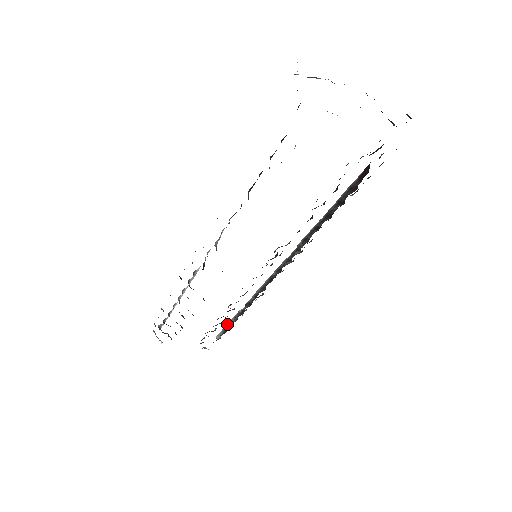
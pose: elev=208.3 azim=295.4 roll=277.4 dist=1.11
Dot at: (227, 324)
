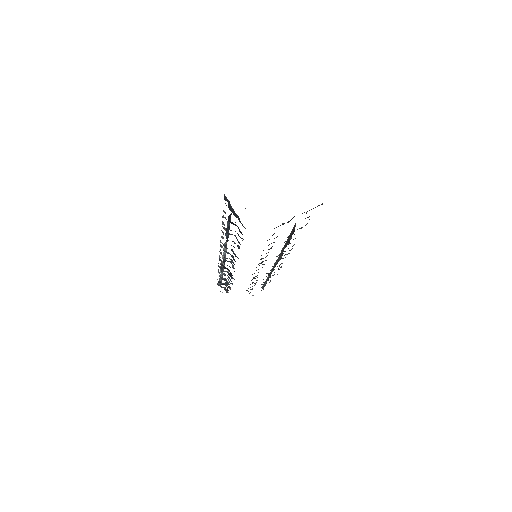
Dot at: occluded
